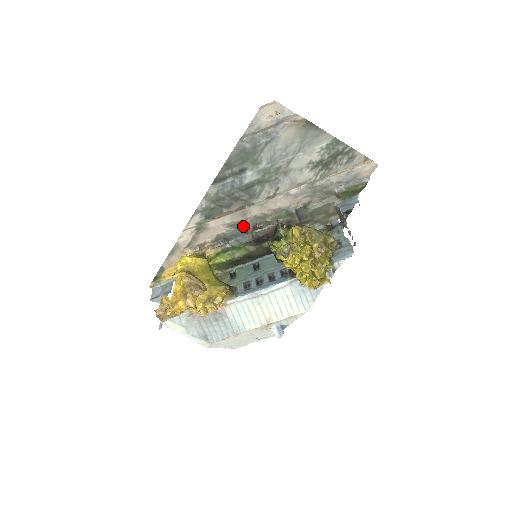
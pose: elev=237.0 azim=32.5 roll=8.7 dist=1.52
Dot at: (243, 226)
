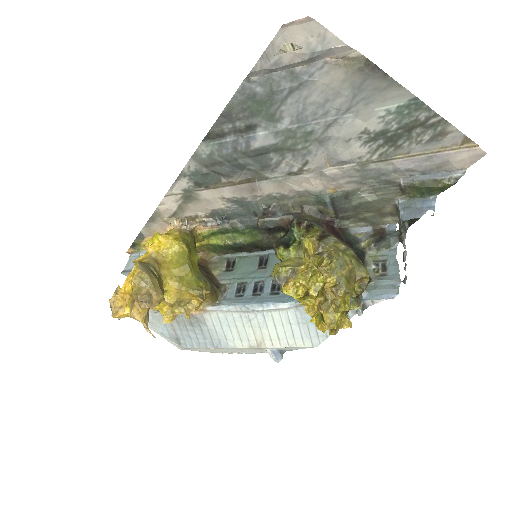
Dot at: (250, 205)
